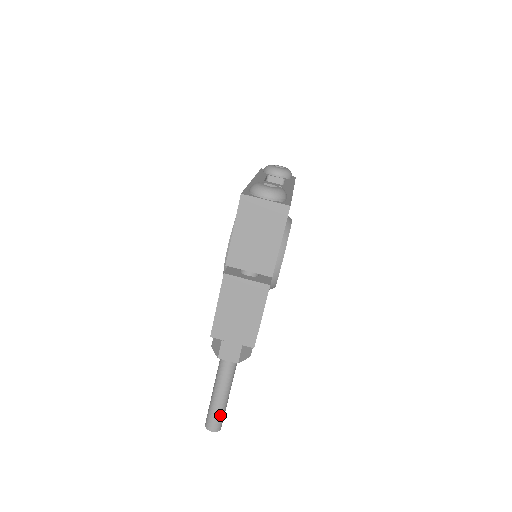
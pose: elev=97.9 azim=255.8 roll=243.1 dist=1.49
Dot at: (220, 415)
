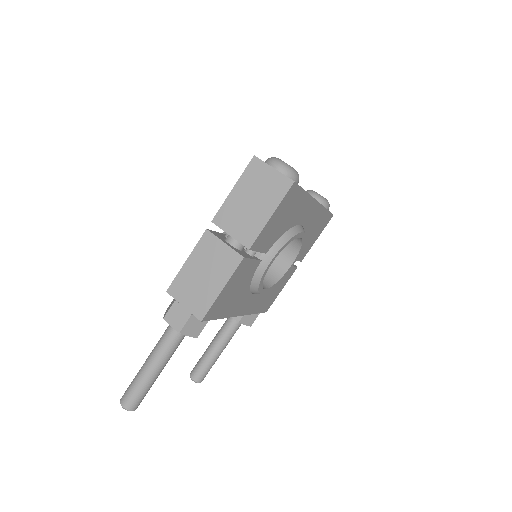
Dot at: (139, 391)
